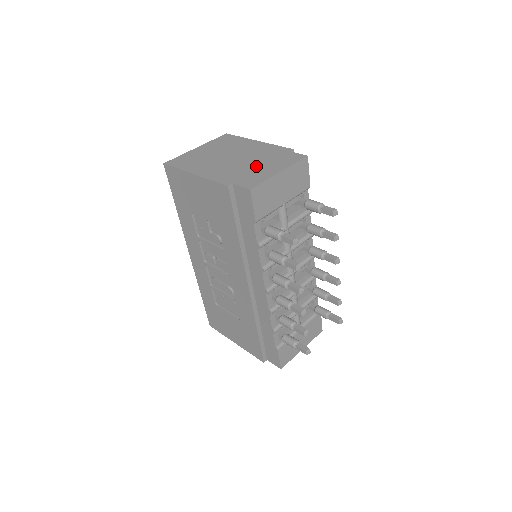
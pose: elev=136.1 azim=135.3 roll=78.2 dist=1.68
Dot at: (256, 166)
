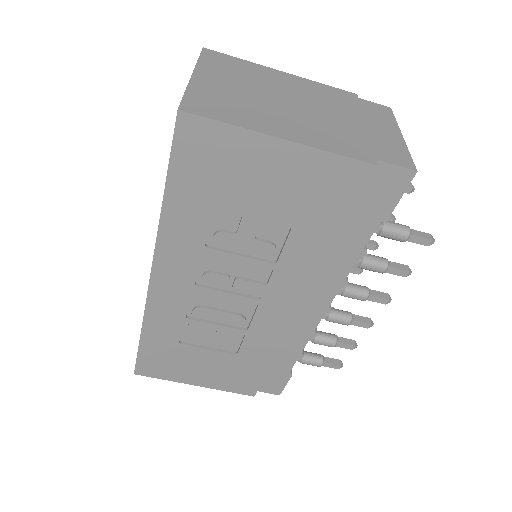
Dot at: (357, 124)
